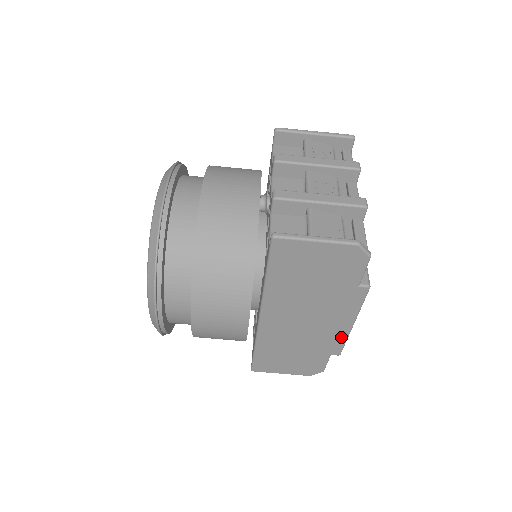
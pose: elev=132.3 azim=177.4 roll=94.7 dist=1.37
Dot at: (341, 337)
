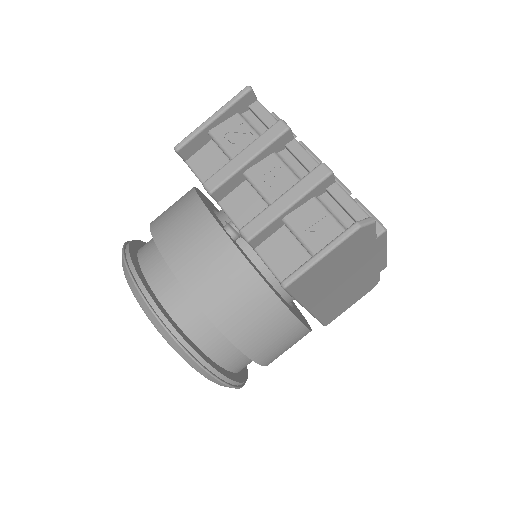
Dot at: (381, 262)
